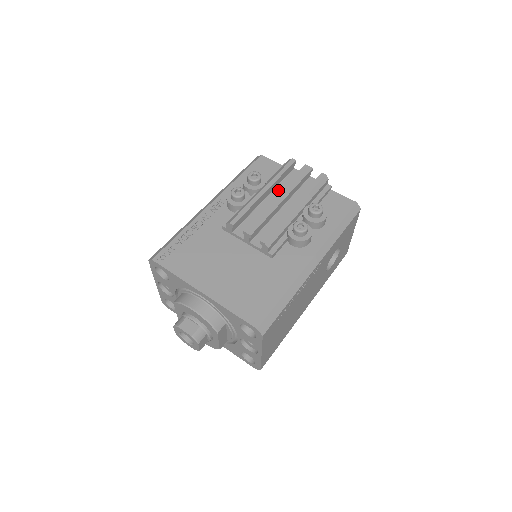
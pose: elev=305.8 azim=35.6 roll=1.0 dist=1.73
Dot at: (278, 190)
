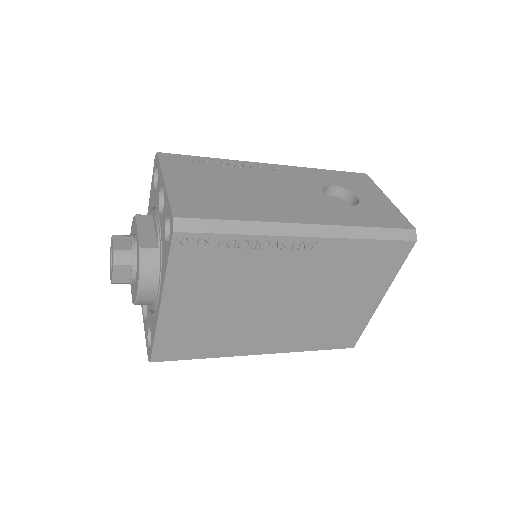
Dot at: occluded
